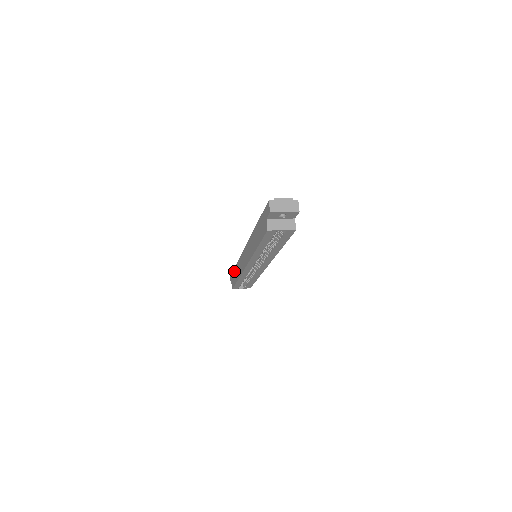
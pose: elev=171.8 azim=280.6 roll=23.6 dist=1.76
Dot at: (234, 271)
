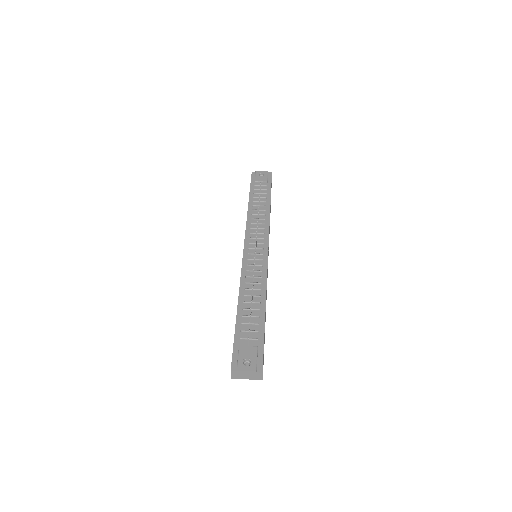
Dot at: occluded
